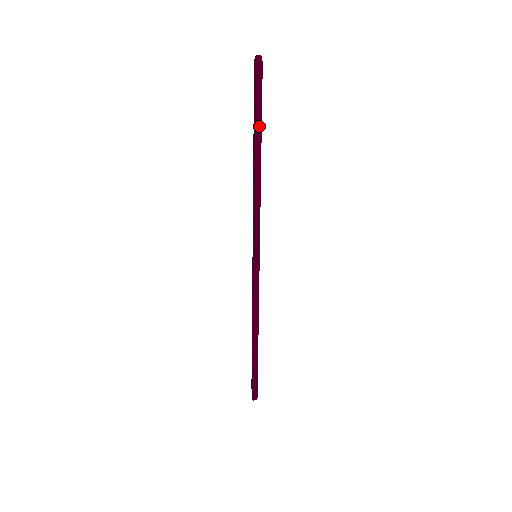
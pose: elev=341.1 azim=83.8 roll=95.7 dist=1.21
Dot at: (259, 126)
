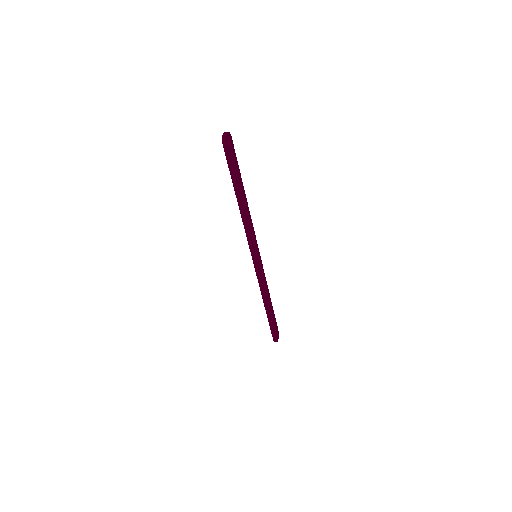
Dot at: (234, 180)
